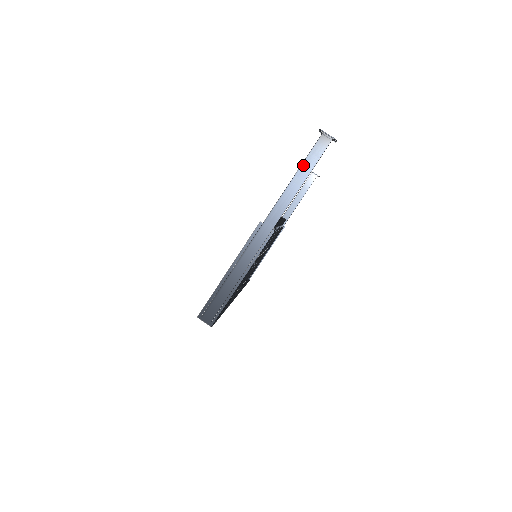
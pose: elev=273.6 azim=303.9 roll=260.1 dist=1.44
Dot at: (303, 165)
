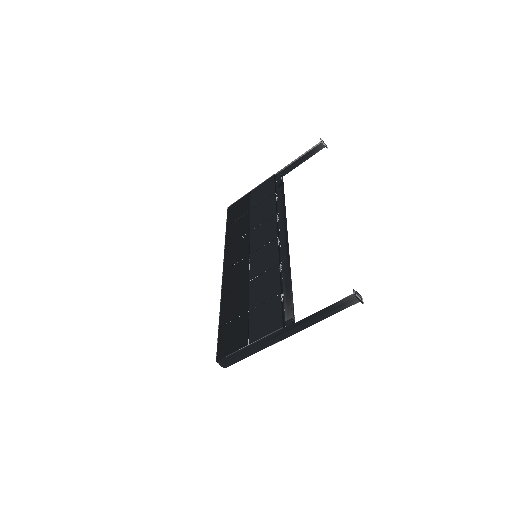
Dot at: (331, 310)
